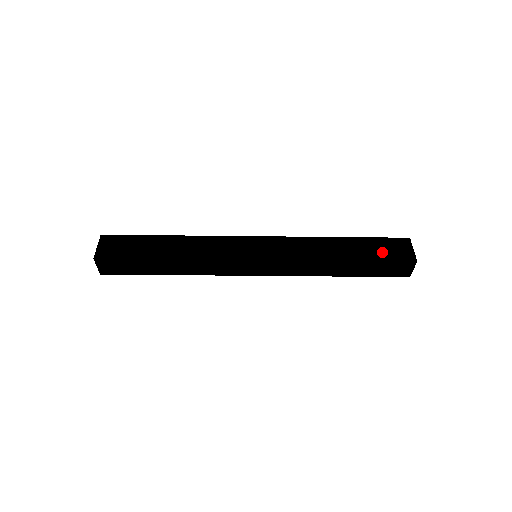
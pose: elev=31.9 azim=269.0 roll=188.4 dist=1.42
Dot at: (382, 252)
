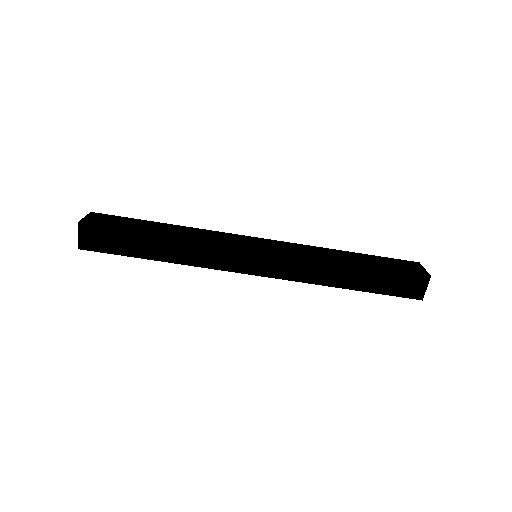
Dot at: (392, 265)
